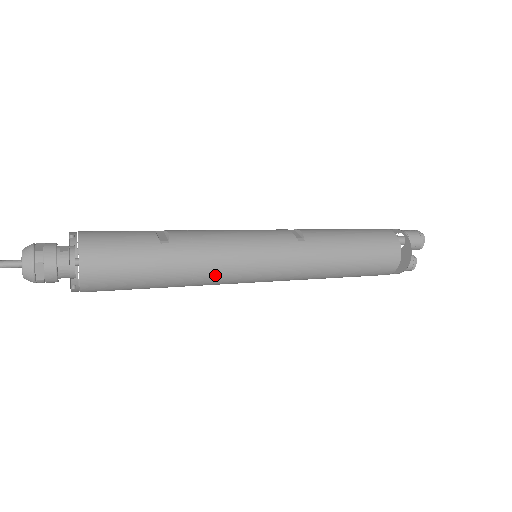
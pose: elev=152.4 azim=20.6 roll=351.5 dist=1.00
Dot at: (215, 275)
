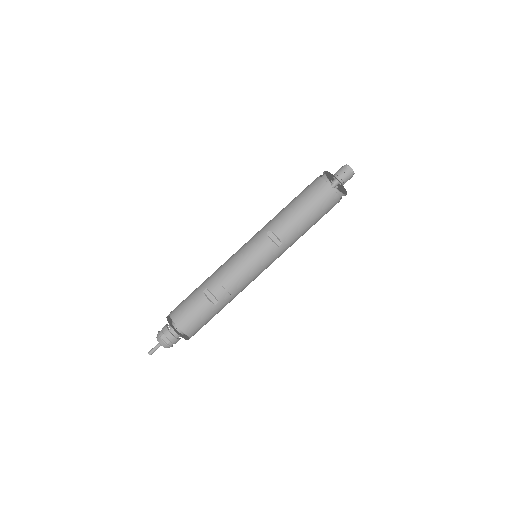
Dot at: occluded
